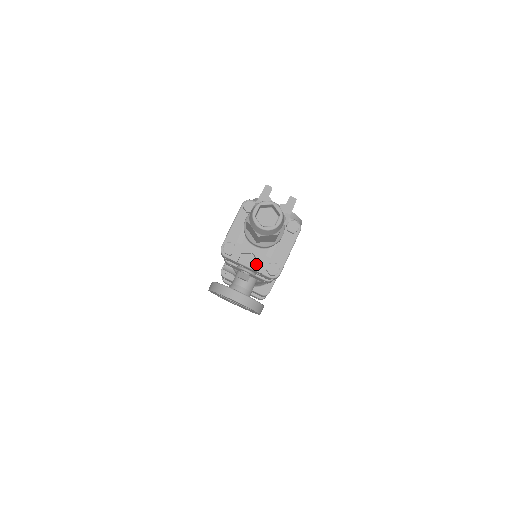
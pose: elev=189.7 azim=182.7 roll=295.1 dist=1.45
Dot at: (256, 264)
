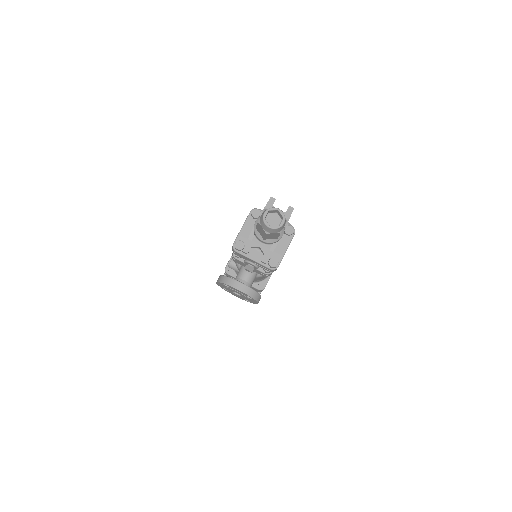
Dot at: (260, 258)
